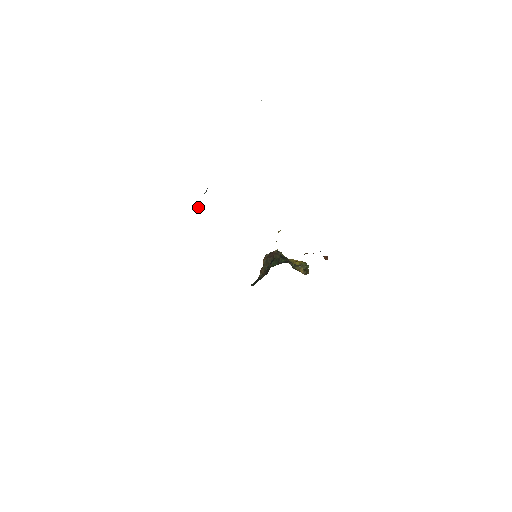
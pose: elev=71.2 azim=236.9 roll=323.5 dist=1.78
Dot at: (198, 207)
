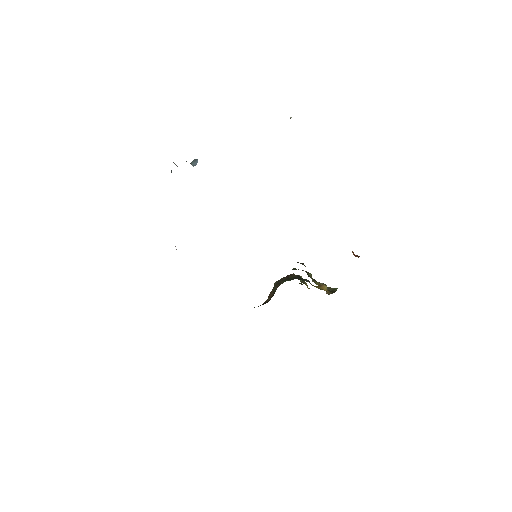
Dot at: occluded
